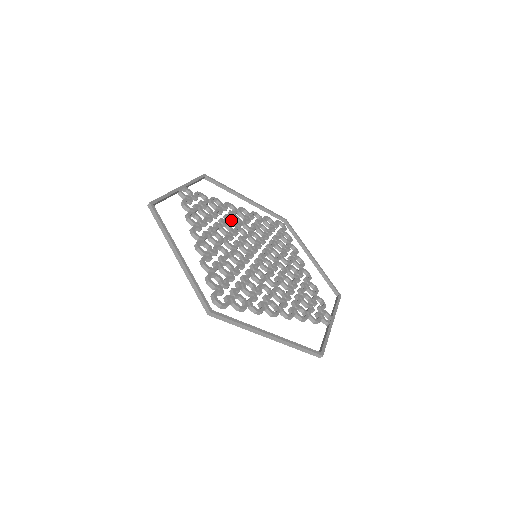
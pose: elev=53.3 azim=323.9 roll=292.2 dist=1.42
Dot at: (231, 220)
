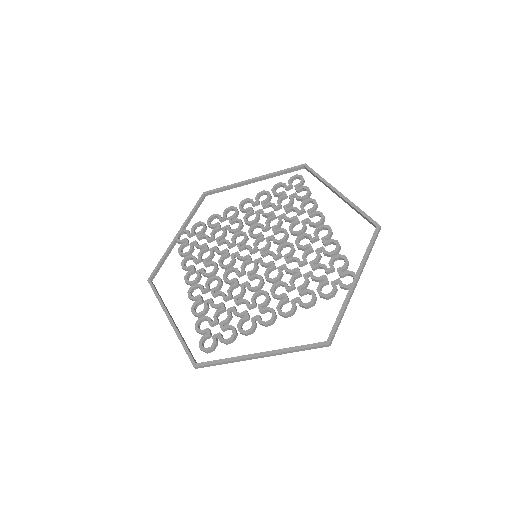
Dot at: occluded
